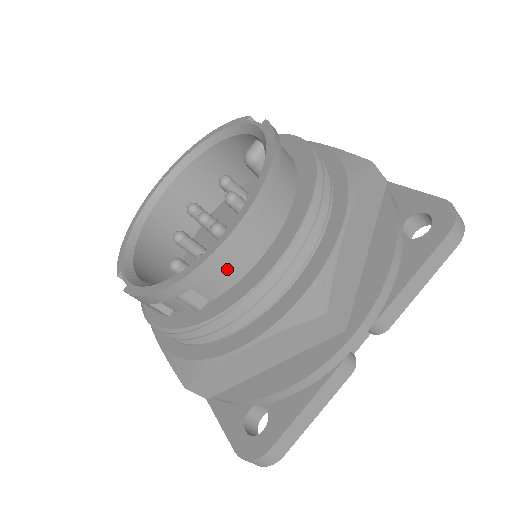
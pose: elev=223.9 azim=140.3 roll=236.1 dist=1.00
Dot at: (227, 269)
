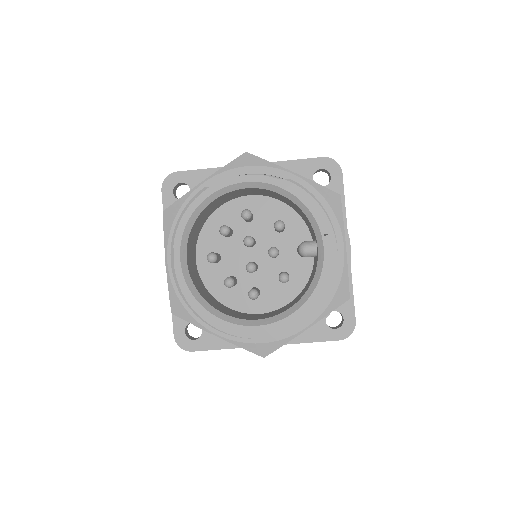
Dot at: occluded
